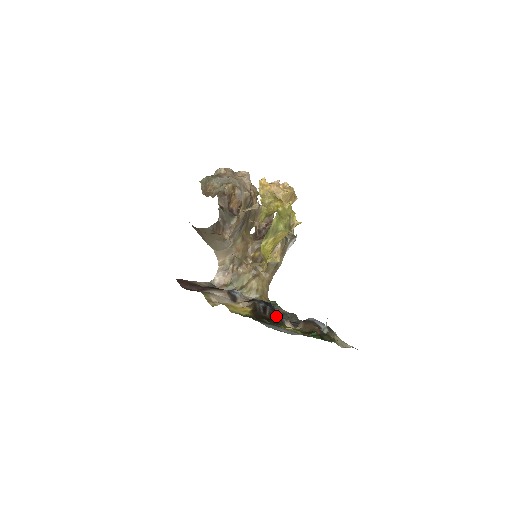
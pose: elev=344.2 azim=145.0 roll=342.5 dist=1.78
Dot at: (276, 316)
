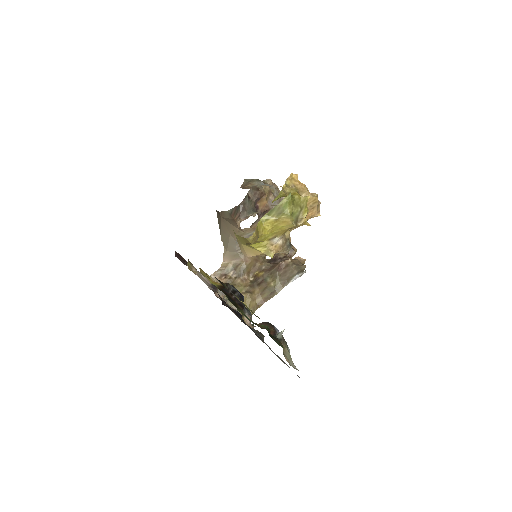
Dot at: (240, 303)
